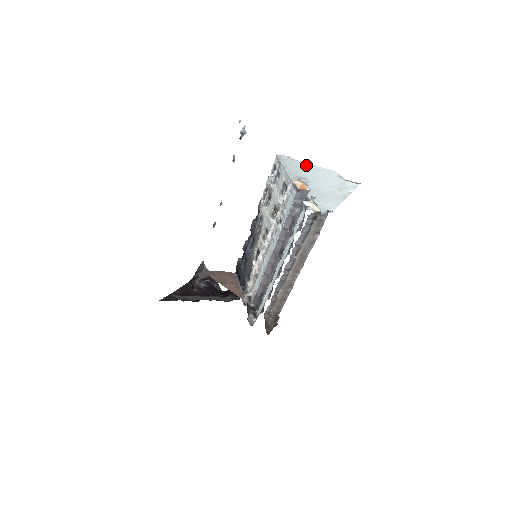
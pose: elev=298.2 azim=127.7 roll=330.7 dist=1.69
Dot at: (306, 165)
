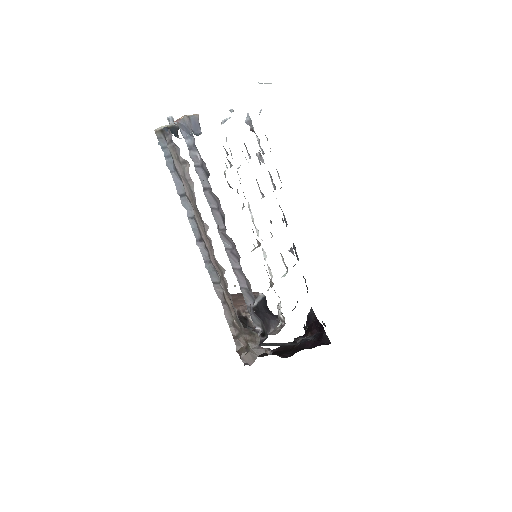
Dot at: occluded
